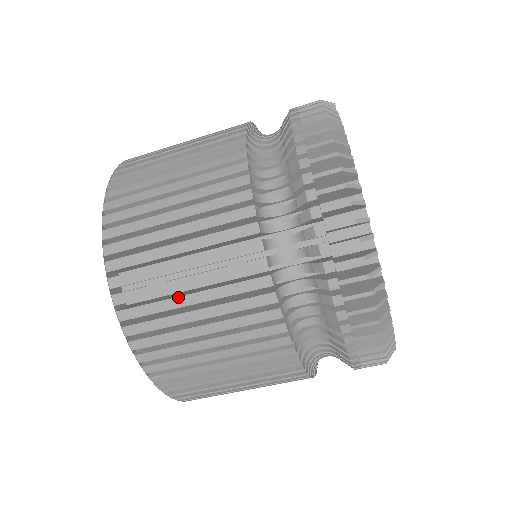
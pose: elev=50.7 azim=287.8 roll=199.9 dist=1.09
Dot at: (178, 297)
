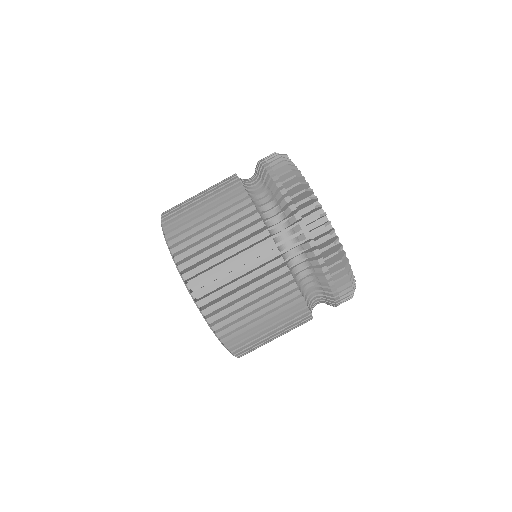
Dot at: (237, 292)
